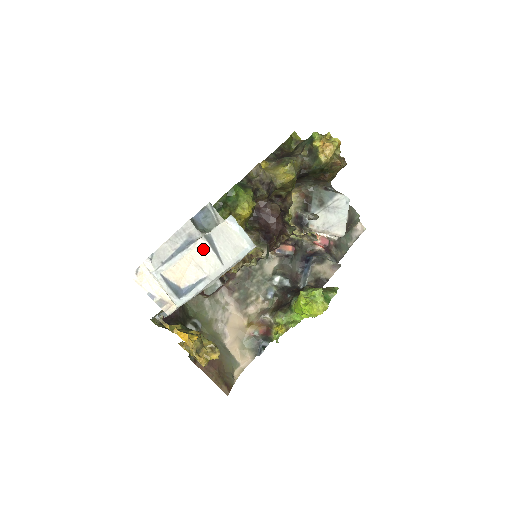
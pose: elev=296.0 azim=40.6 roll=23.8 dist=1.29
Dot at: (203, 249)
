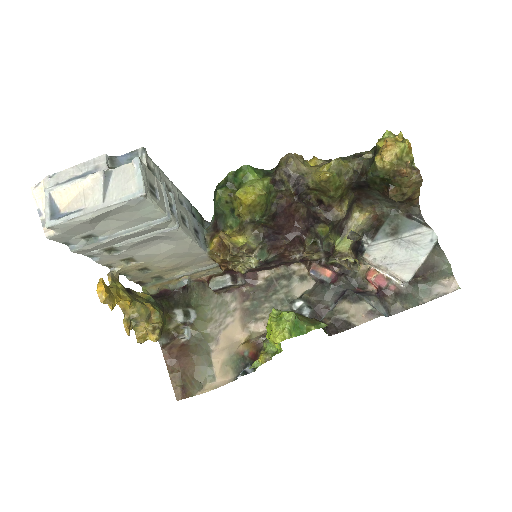
Dot at: (96, 182)
